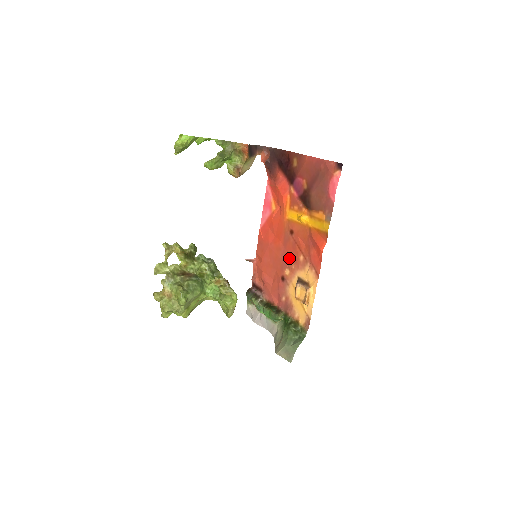
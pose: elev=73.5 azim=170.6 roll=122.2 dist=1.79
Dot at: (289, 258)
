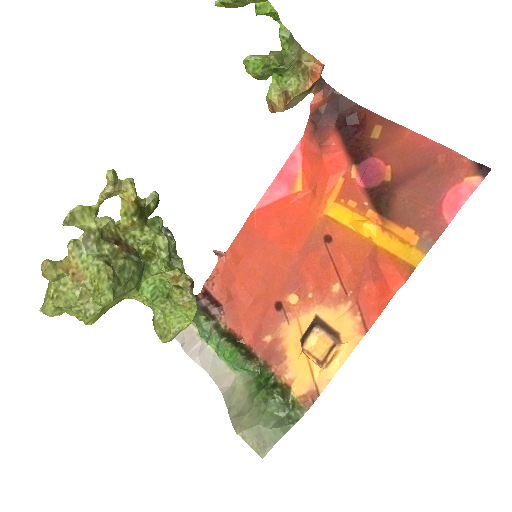
Dot at: (306, 278)
